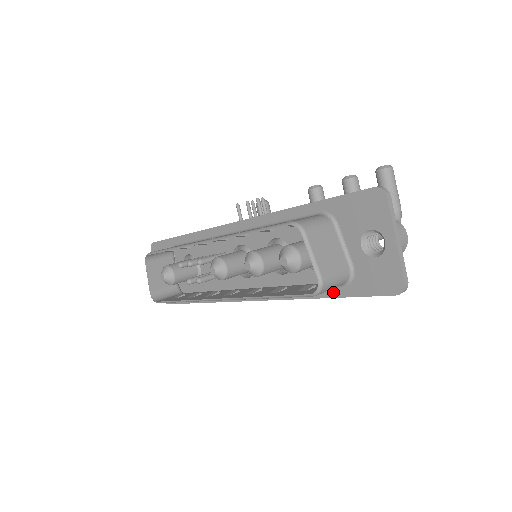
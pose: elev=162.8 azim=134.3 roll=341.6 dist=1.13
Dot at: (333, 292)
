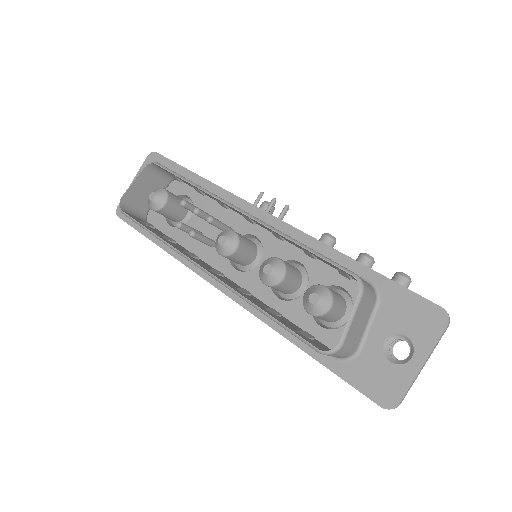
Dot at: (319, 354)
